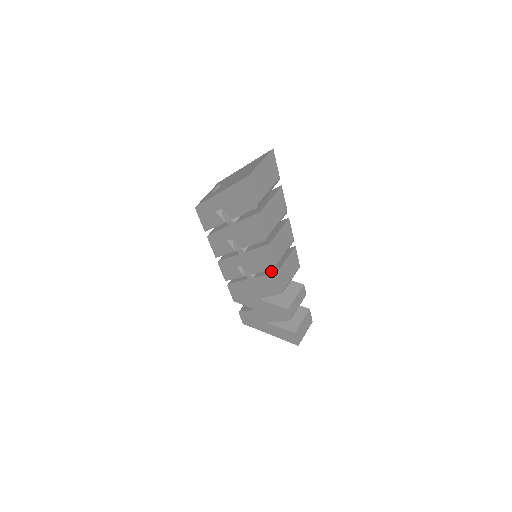
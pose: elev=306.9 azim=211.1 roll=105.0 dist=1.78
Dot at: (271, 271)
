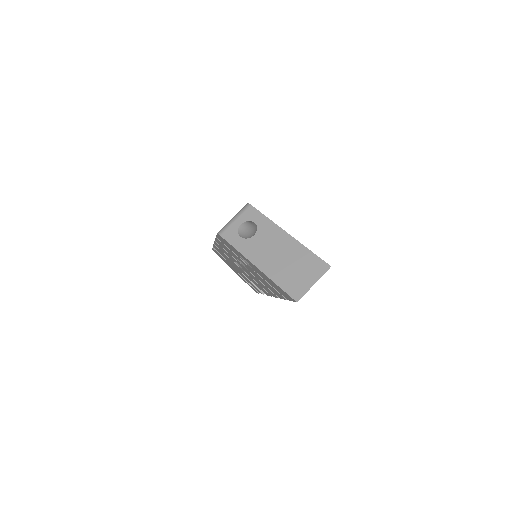
Dot at: occluded
